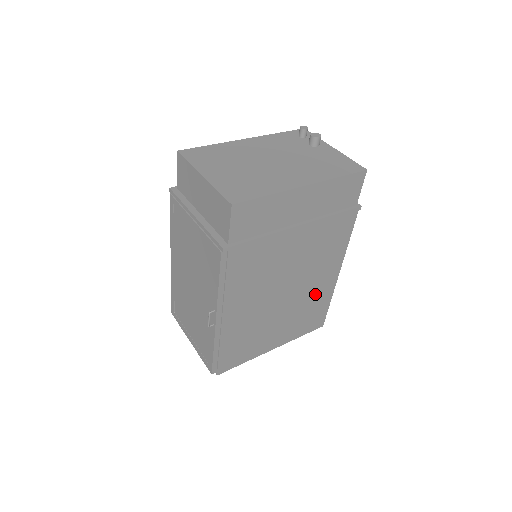
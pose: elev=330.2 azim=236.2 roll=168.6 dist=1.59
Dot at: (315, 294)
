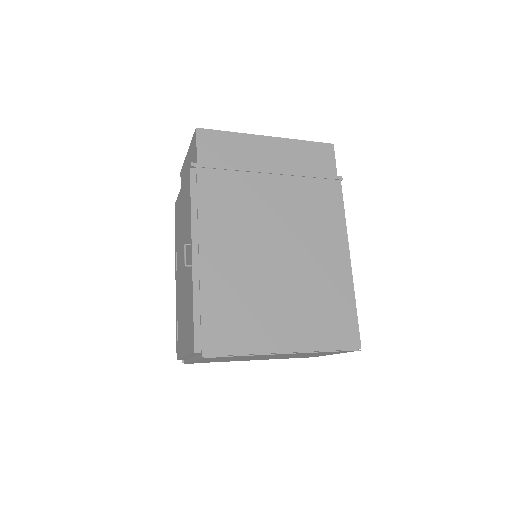
Dot at: (325, 278)
